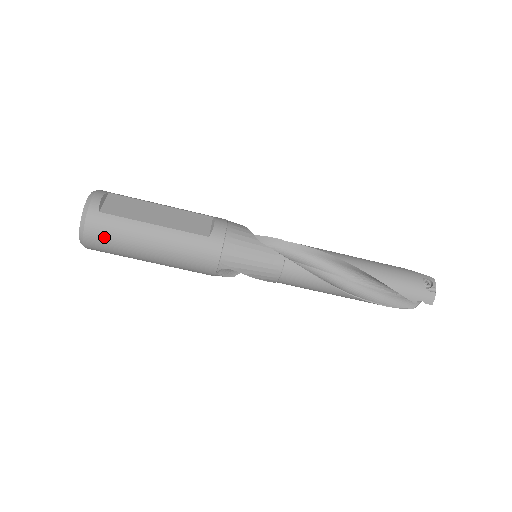
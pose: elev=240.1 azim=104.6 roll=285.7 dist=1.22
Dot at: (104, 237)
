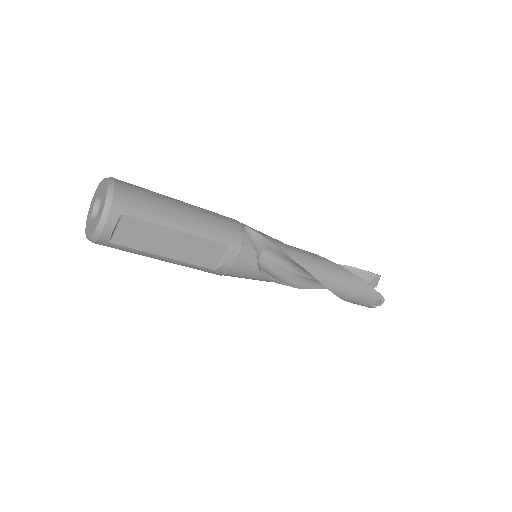
Dot at: occluded
